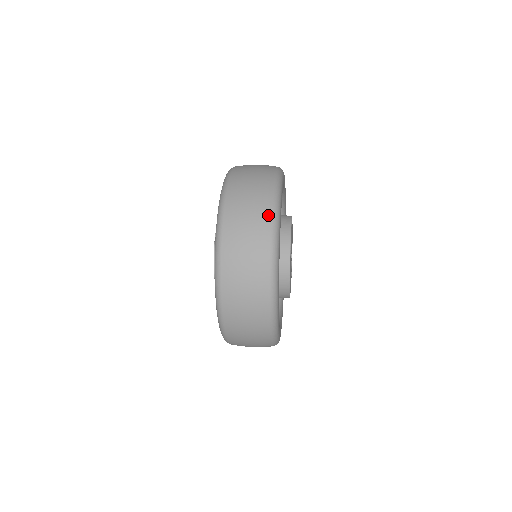
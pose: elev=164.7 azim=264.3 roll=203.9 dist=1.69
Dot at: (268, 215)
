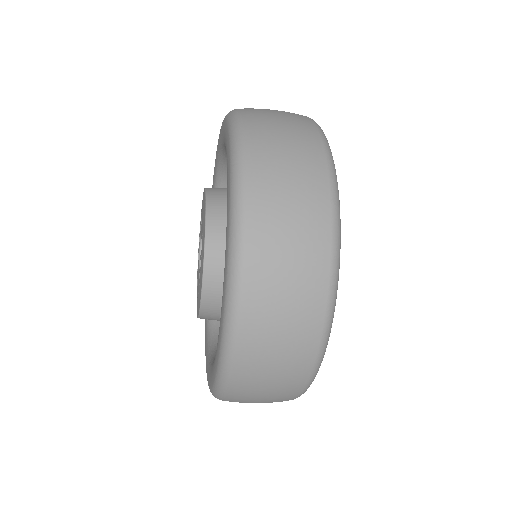
Dot at: (326, 222)
